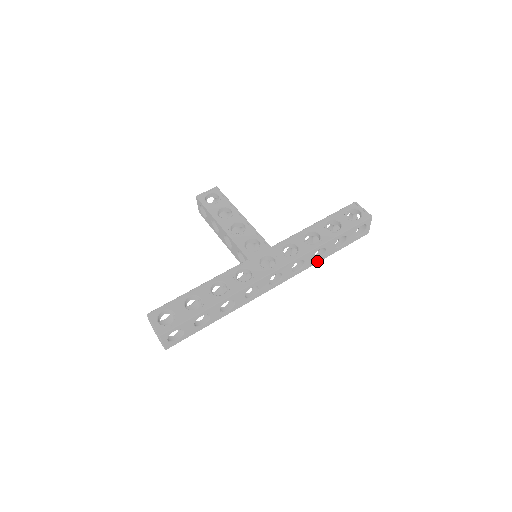
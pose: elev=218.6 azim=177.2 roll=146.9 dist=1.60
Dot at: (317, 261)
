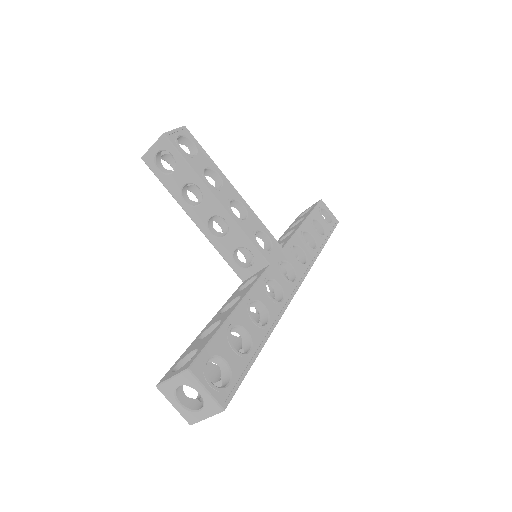
Dot at: occluded
